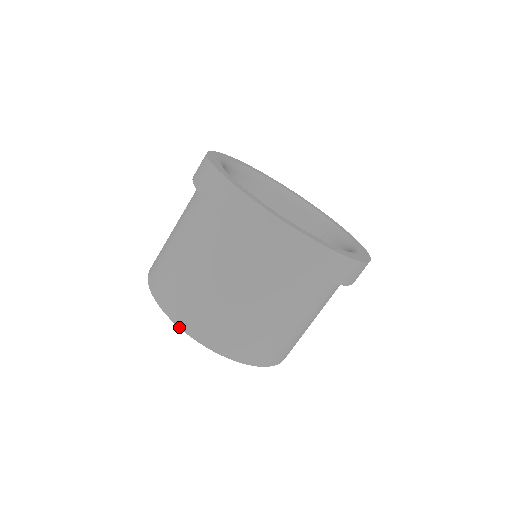
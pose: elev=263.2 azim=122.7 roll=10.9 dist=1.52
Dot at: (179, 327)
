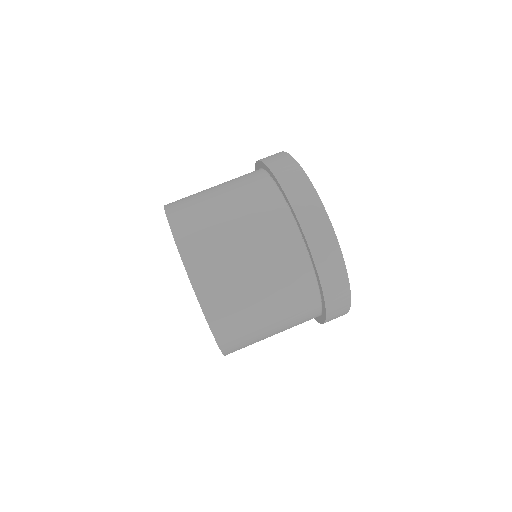
Dot at: (186, 271)
